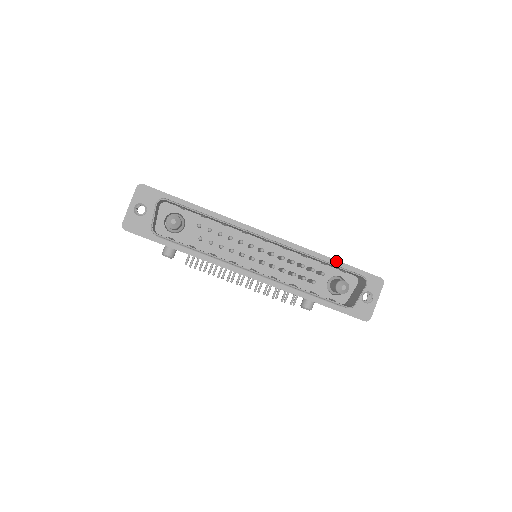
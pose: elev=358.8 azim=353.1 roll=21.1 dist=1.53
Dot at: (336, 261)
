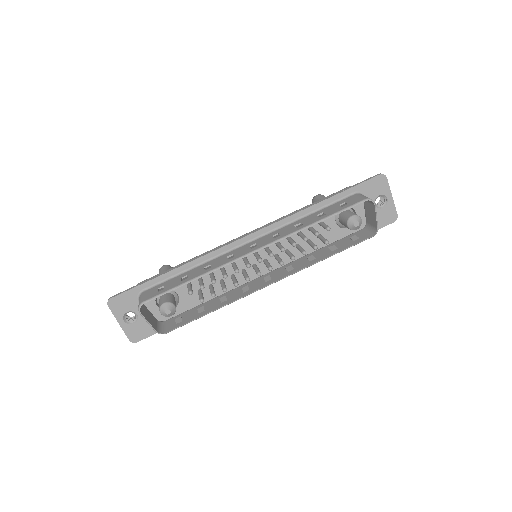
Dot at: (328, 199)
